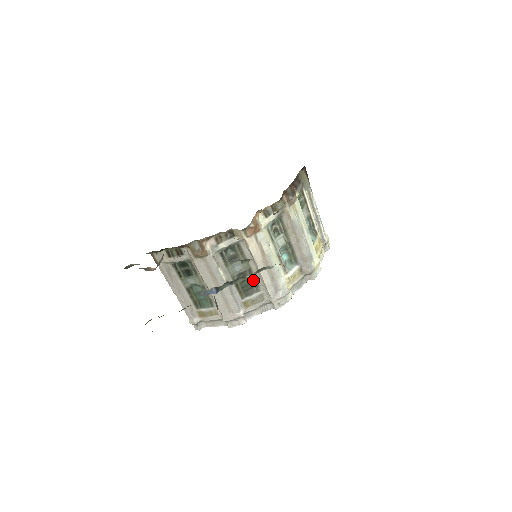
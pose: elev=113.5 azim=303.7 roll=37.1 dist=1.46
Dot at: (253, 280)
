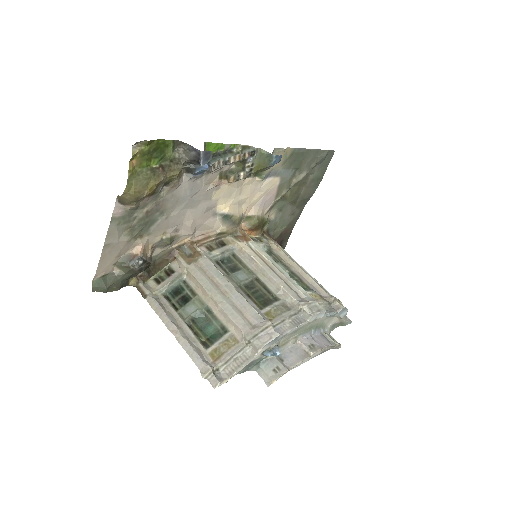
Dot at: (266, 290)
